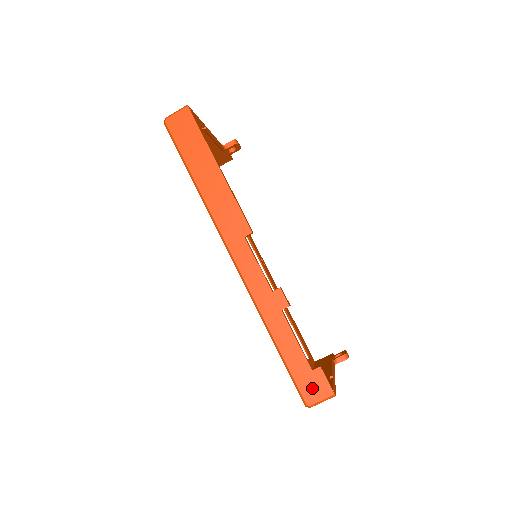
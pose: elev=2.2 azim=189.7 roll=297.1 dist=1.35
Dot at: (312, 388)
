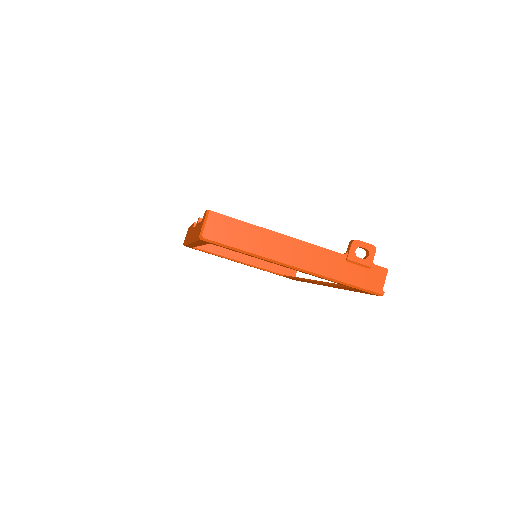
Dot at: (201, 226)
